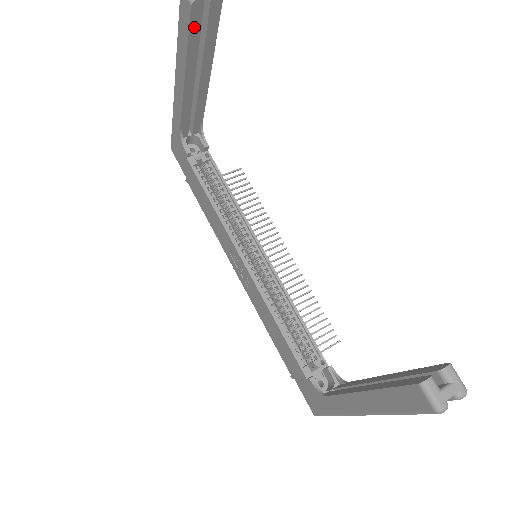
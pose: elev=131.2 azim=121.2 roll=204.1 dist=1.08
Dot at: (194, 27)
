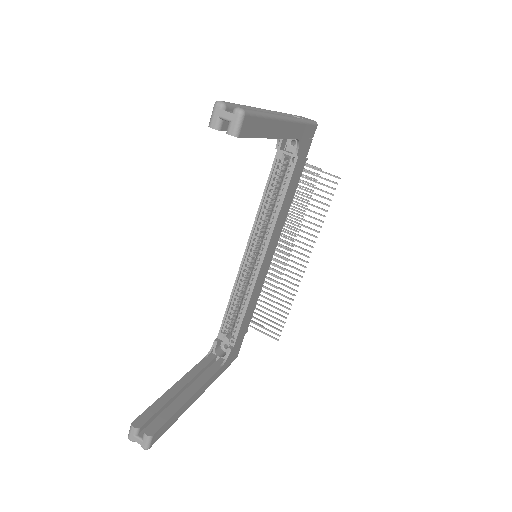
Dot at: occluded
